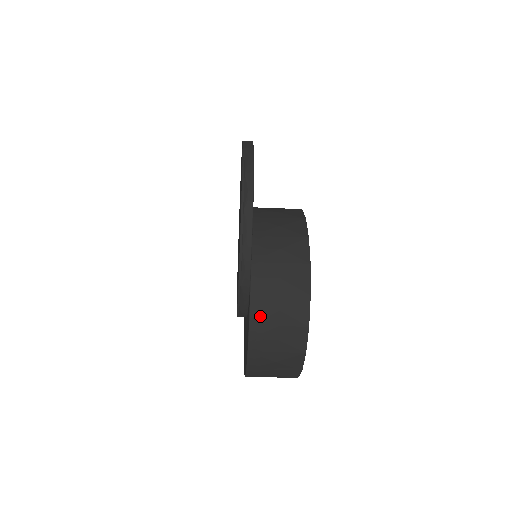
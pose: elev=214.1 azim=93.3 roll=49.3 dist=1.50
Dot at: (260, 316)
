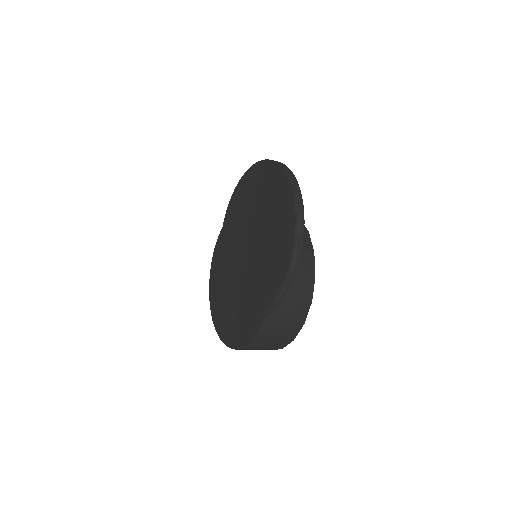
Dot at: (264, 334)
